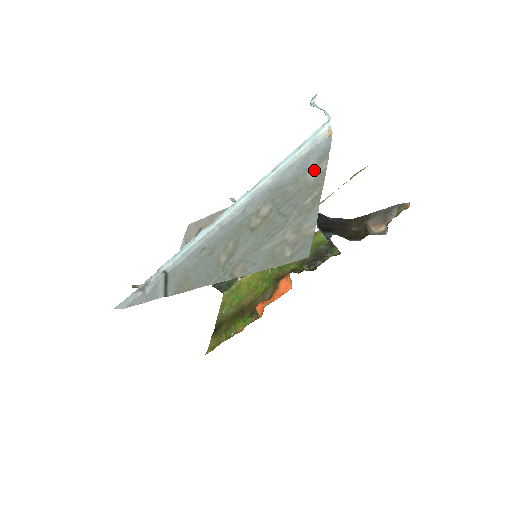
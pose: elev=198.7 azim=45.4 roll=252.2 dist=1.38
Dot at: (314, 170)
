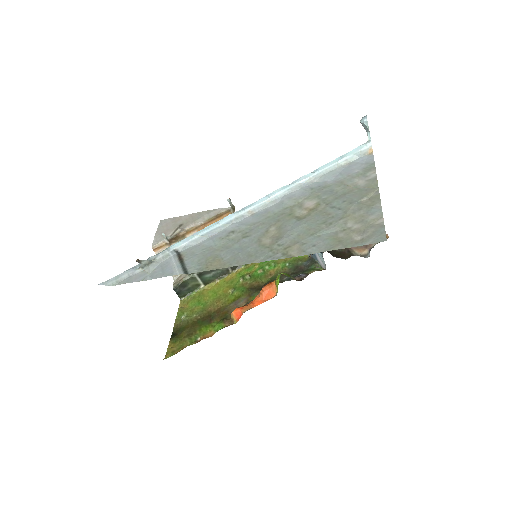
Dot at: (362, 177)
